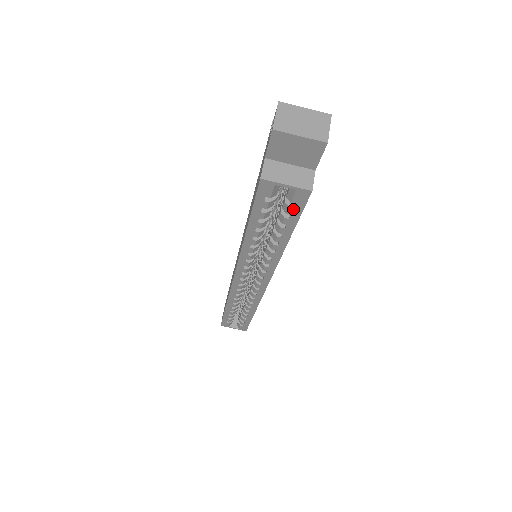
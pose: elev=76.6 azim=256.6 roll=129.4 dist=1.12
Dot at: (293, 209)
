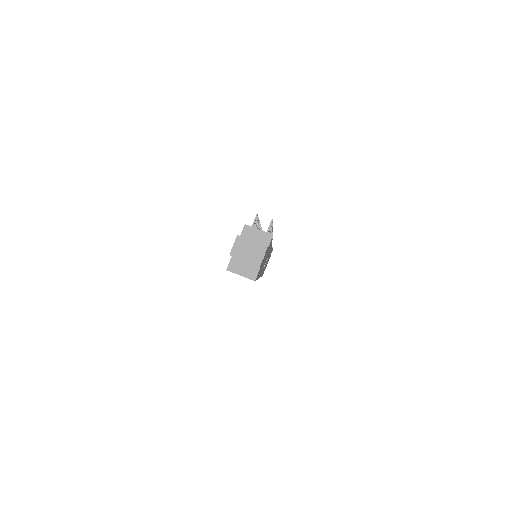
Dot at: occluded
